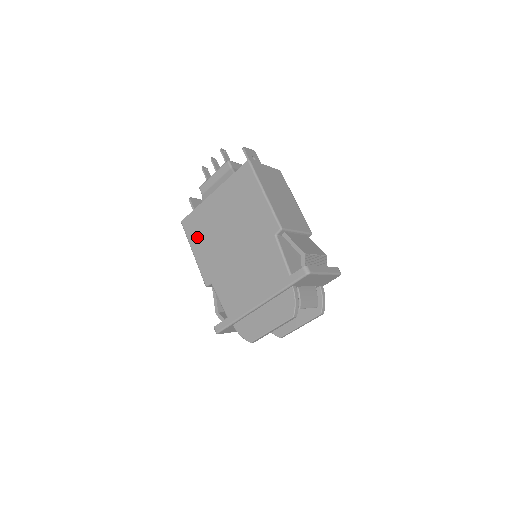
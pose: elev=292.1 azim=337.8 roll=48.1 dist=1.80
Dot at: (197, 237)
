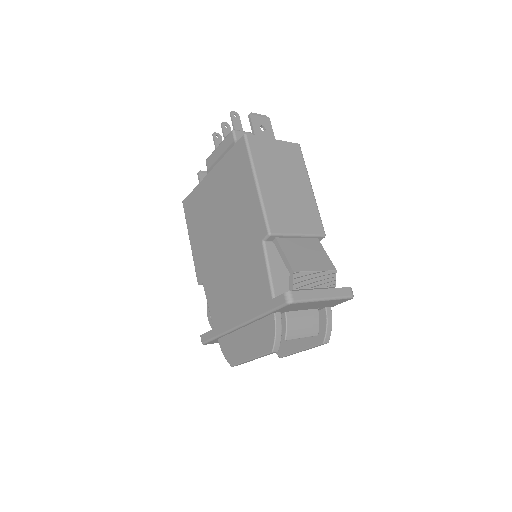
Dot at: (194, 224)
